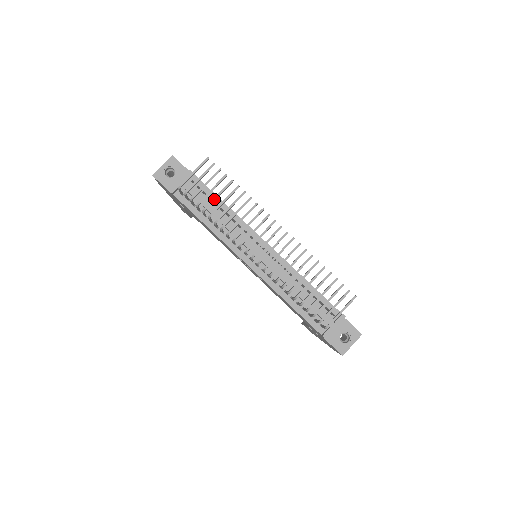
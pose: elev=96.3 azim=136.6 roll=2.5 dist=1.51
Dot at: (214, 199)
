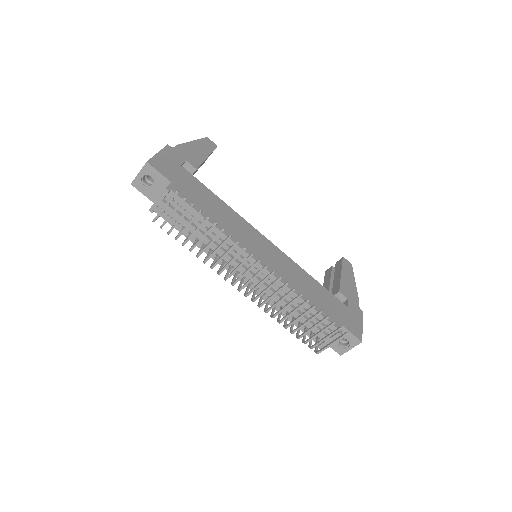
Dot at: (191, 236)
